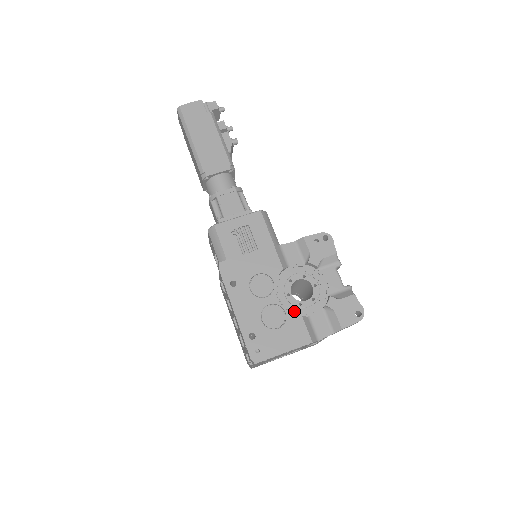
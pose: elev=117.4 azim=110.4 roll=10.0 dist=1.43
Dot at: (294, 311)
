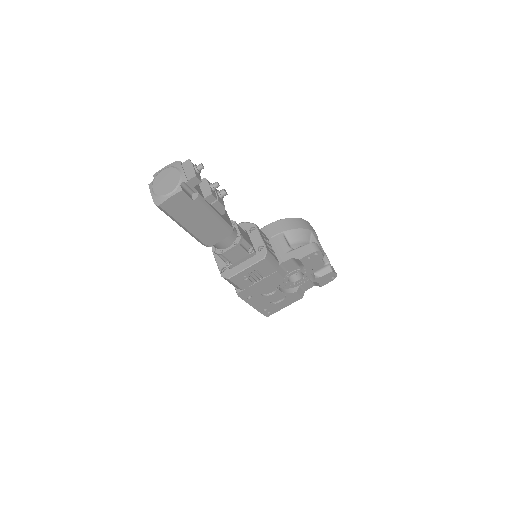
Dot at: (290, 287)
